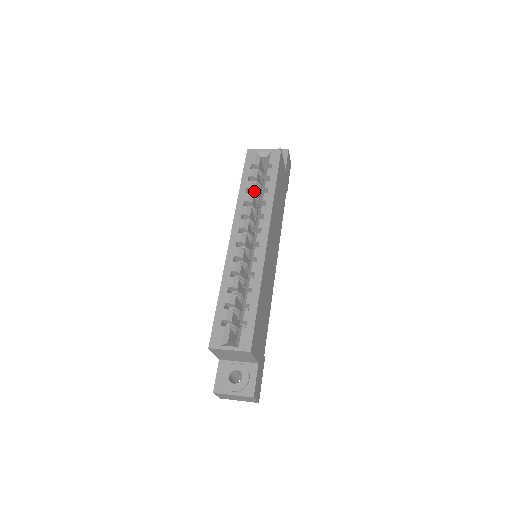
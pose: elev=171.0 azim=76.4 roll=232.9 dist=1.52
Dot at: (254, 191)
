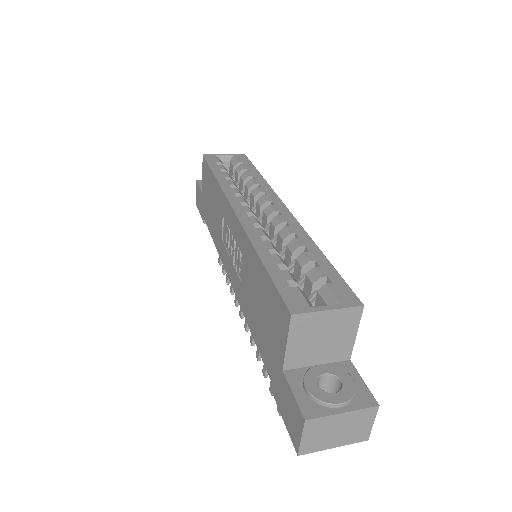
Dot at: occluded
